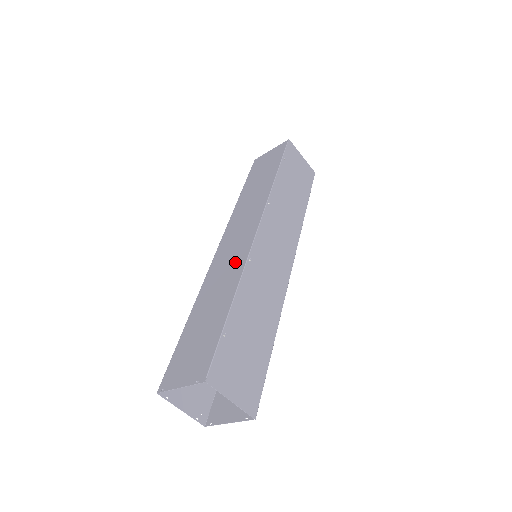
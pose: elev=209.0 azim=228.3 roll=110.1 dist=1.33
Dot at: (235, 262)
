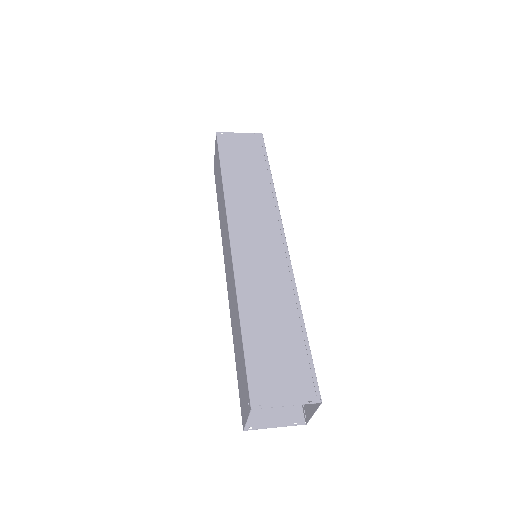
Dot at: (276, 270)
